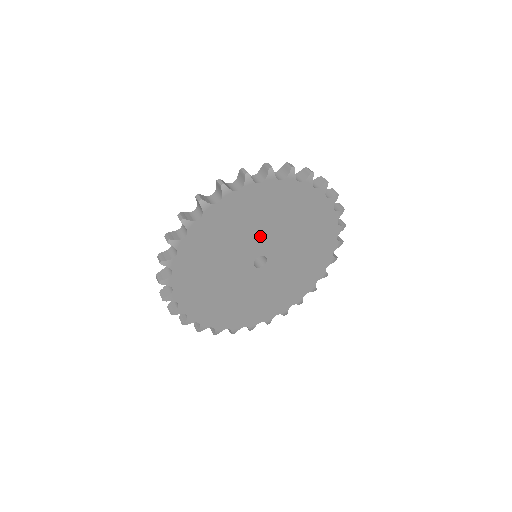
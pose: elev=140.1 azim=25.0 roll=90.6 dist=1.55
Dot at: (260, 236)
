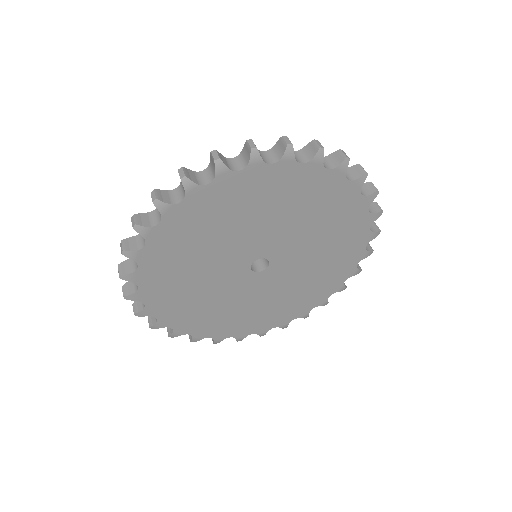
Dot at: (254, 236)
